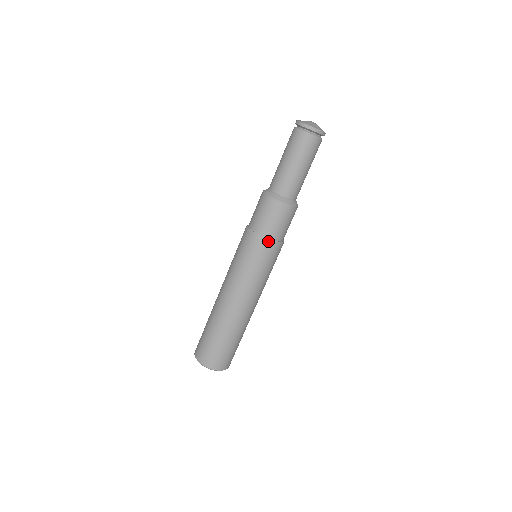
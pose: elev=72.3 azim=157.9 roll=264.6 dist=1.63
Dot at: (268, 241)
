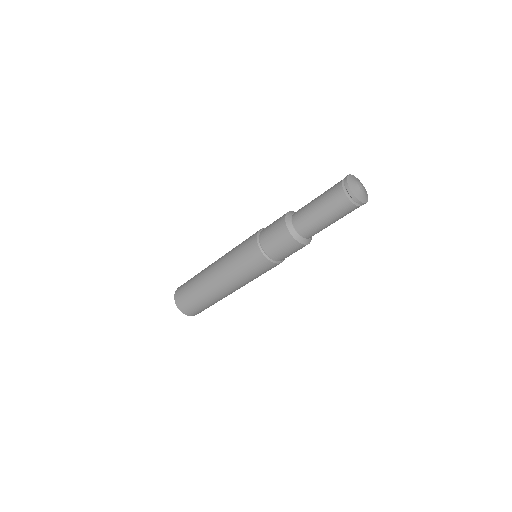
Dot at: (264, 255)
